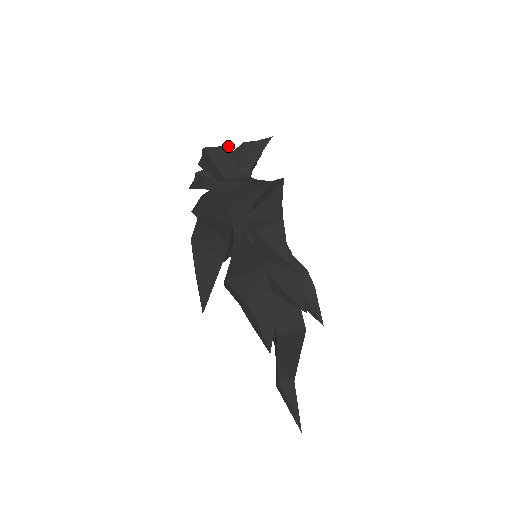
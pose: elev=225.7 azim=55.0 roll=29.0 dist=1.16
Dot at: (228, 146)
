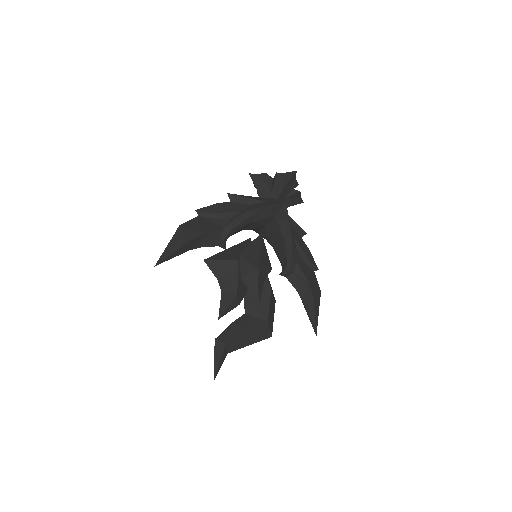
Dot at: (265, 174)
